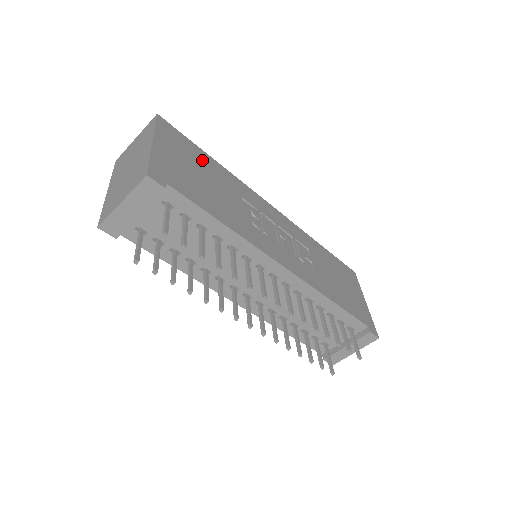
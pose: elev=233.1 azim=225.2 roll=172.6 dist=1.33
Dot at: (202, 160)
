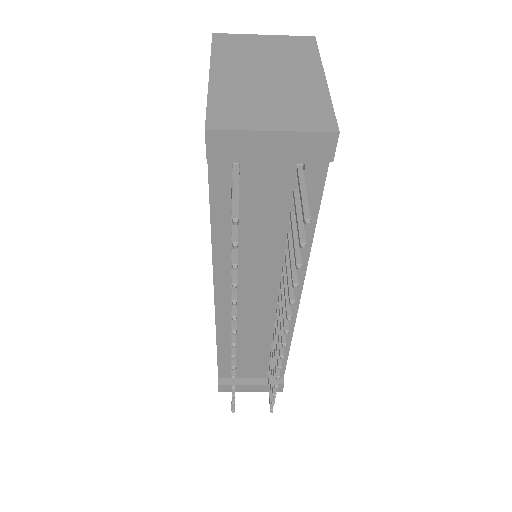
Dot at: occluded
